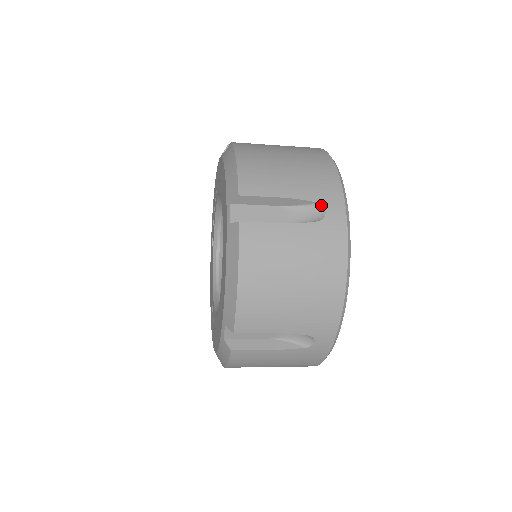
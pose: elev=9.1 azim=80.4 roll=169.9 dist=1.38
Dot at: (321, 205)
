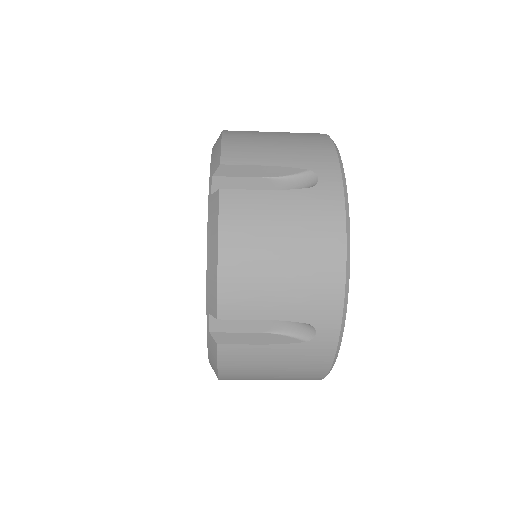
Dot at: (312, 326)
